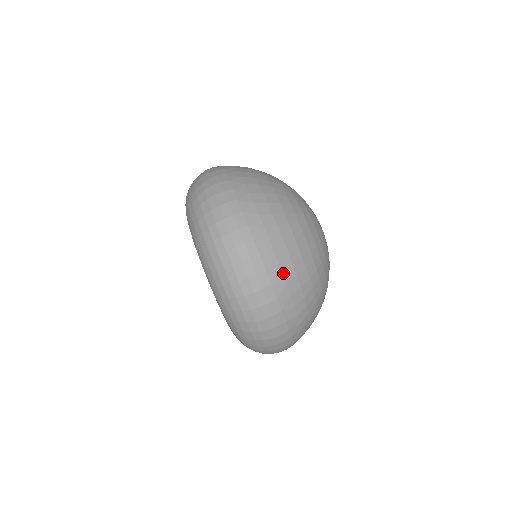
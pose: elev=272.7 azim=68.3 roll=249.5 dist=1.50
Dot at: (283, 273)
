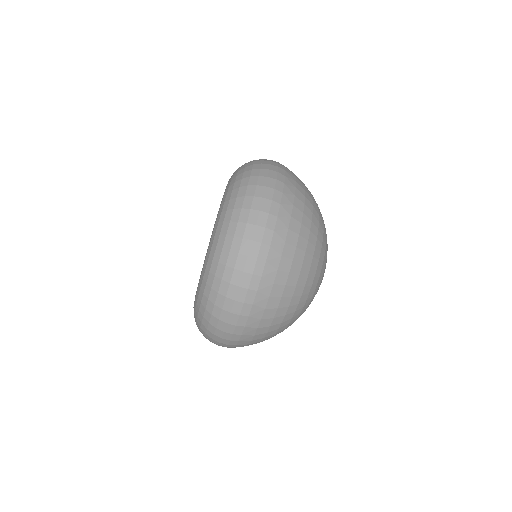
Dot at: (281, 260)
